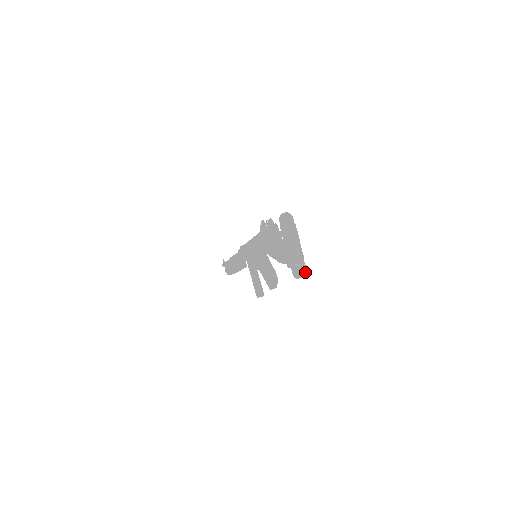
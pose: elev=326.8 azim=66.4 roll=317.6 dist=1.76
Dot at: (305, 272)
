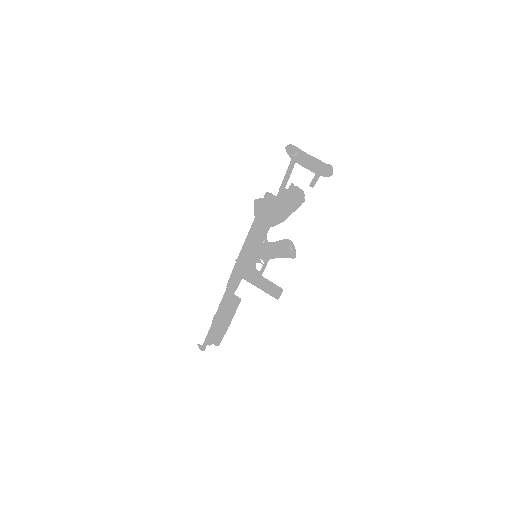
Dot at: (332, 167)
